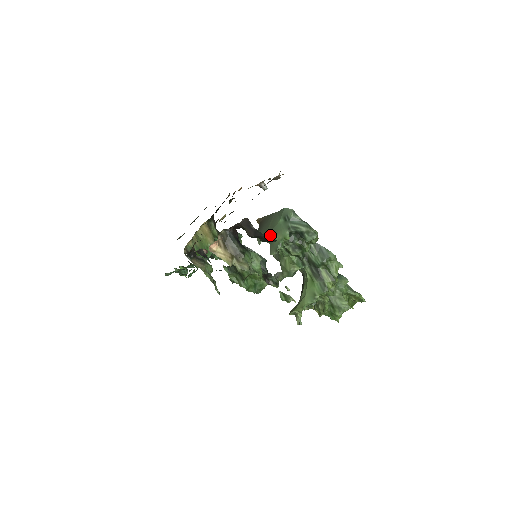
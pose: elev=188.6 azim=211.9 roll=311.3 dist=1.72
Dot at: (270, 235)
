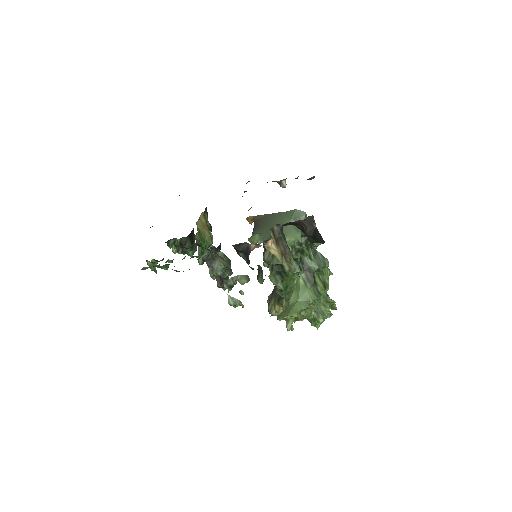
Dot at: occluded
